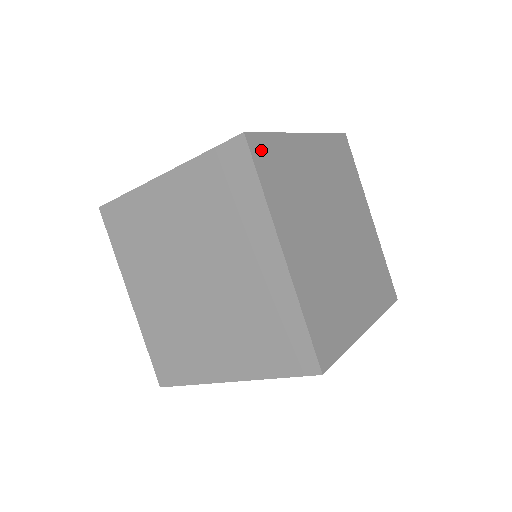
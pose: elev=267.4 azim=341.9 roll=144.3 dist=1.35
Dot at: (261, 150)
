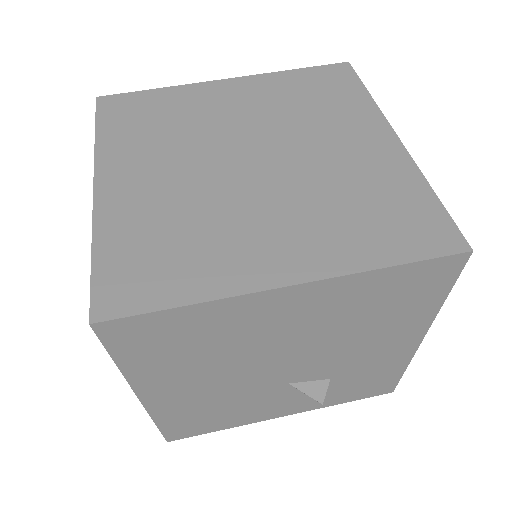
Dot at: (118, 105)
